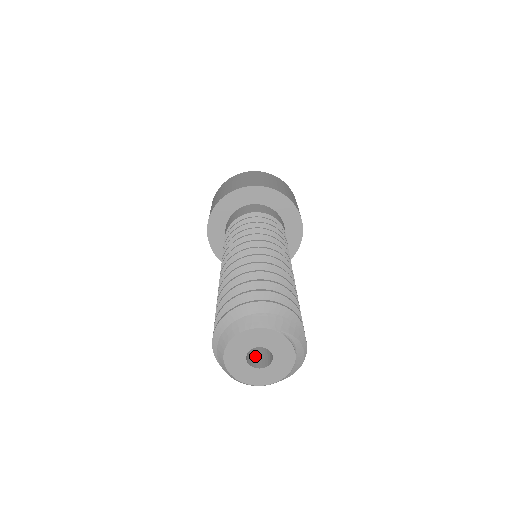
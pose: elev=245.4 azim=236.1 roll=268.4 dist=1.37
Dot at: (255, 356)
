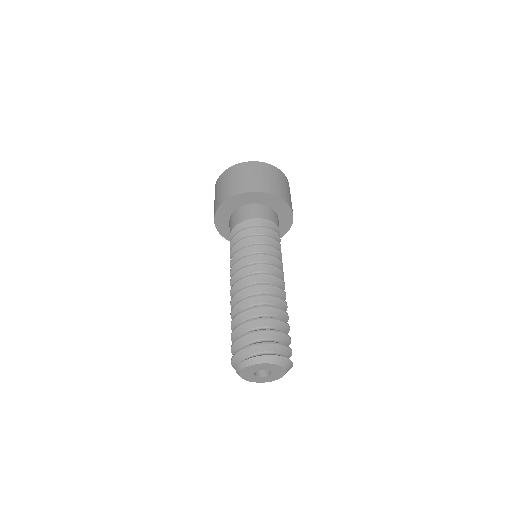
Dot at: occluded
